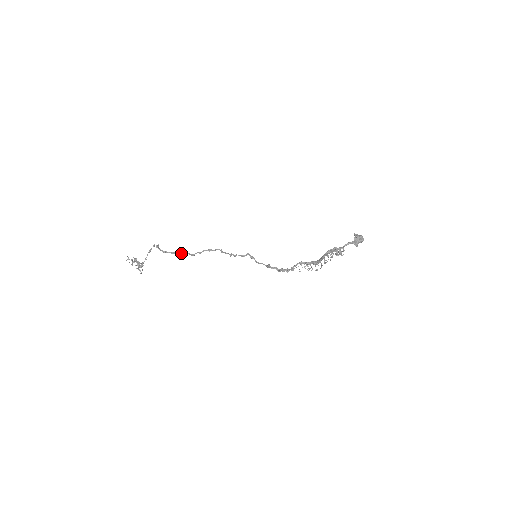
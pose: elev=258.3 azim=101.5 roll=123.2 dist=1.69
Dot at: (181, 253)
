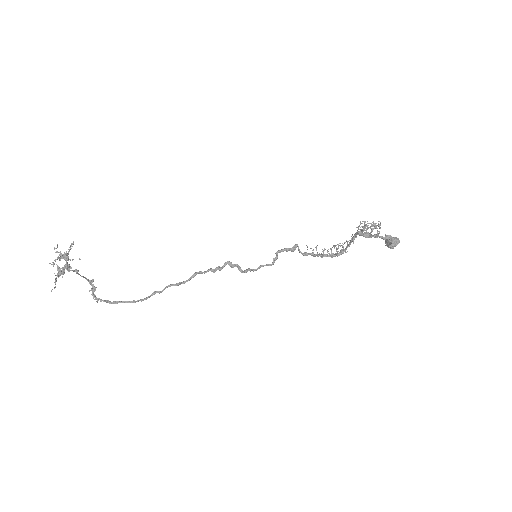
Dot at: (126, 301)
